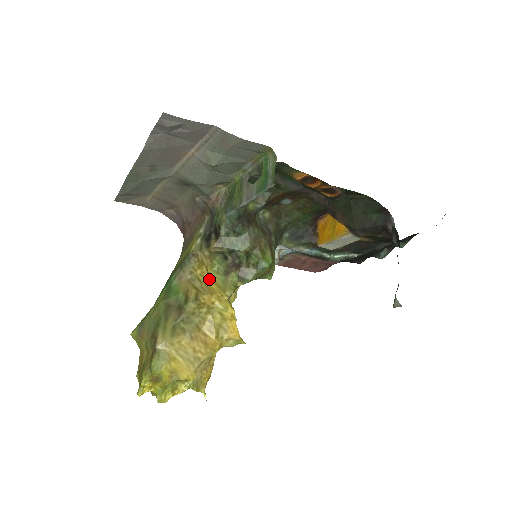
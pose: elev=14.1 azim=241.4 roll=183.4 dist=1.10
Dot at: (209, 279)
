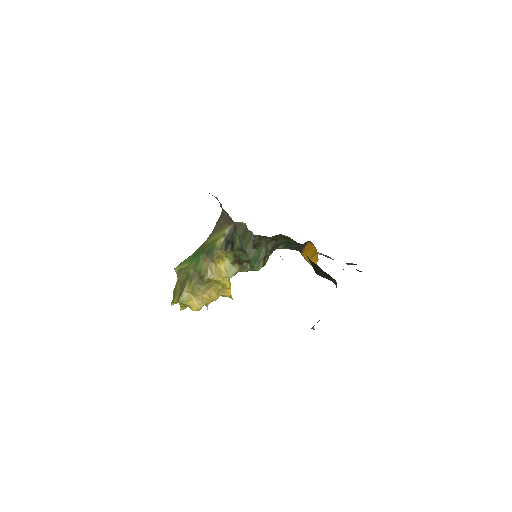
Dot at: (222, 264)
